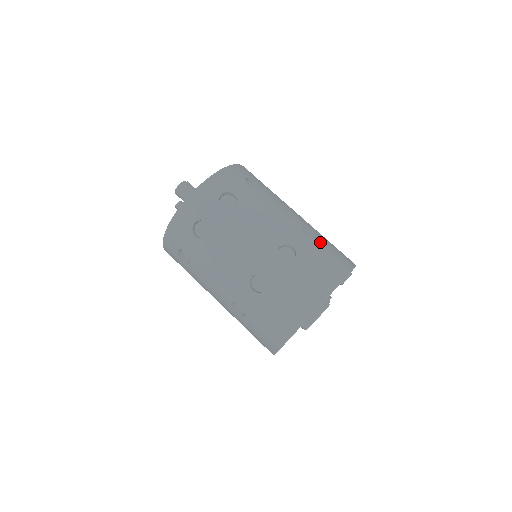
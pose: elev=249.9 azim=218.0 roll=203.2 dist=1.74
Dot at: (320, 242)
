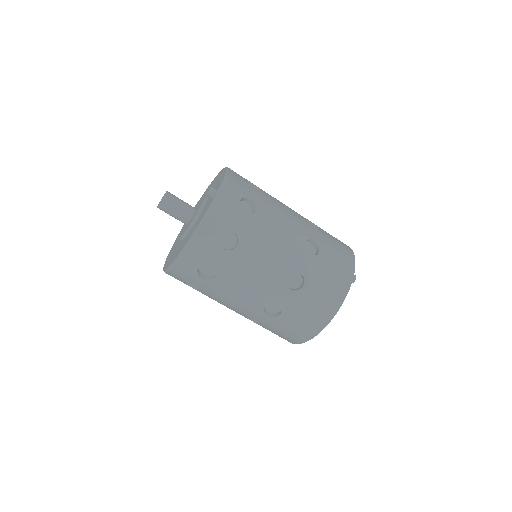
Dot at: occluded
